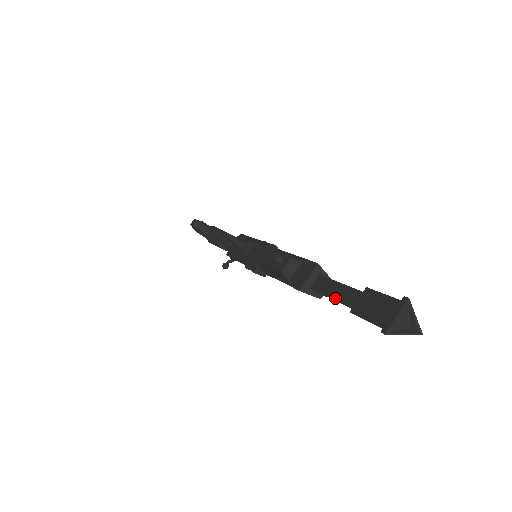
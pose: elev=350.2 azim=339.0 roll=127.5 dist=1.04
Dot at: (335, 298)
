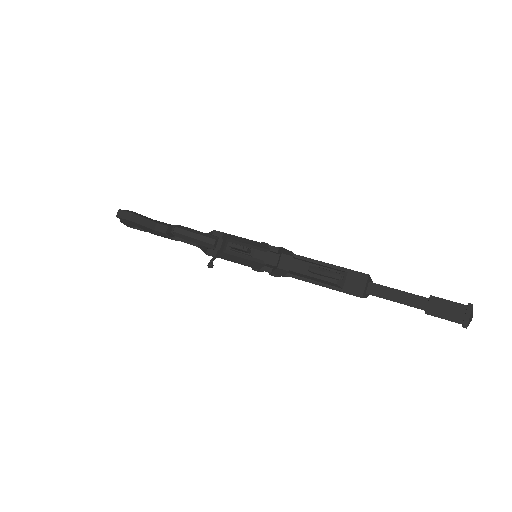
Dot at: (401, 302)
